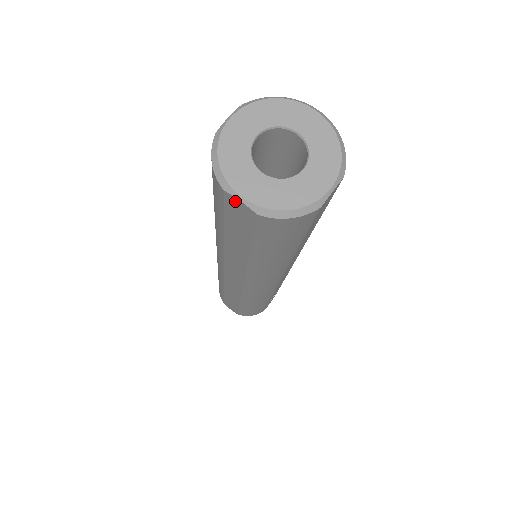
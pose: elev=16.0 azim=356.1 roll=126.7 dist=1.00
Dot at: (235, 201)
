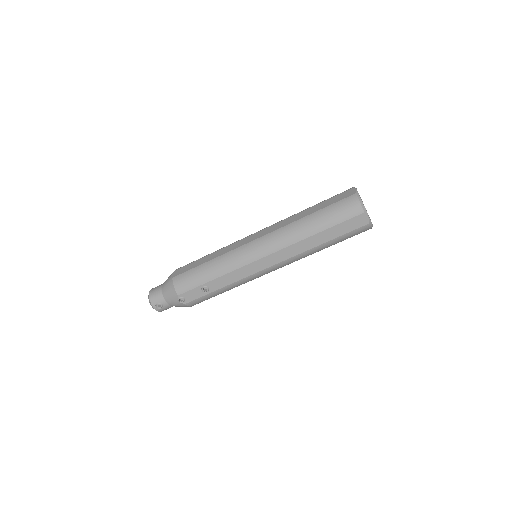
Dot at: (353, 190)
